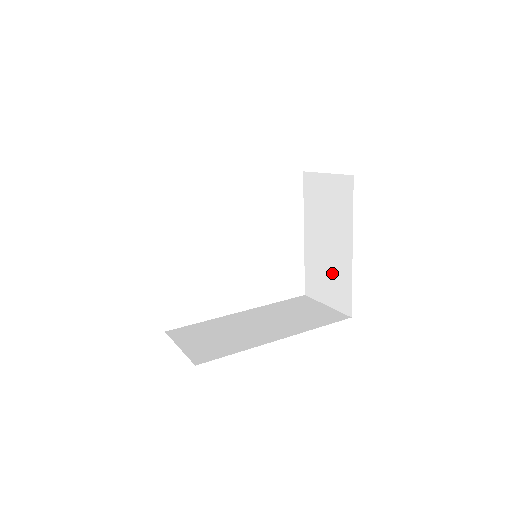
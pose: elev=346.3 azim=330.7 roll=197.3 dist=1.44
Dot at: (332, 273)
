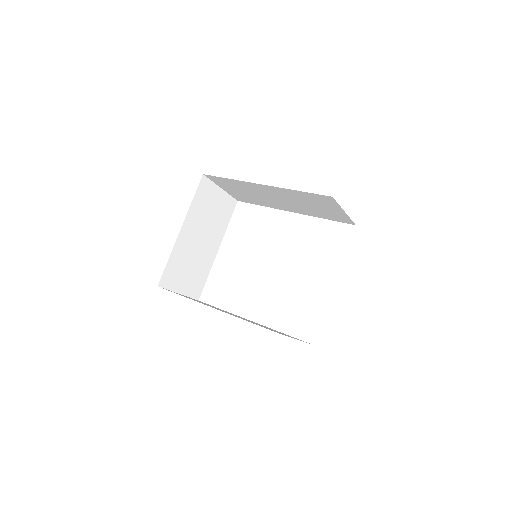
Dot at: occluded
